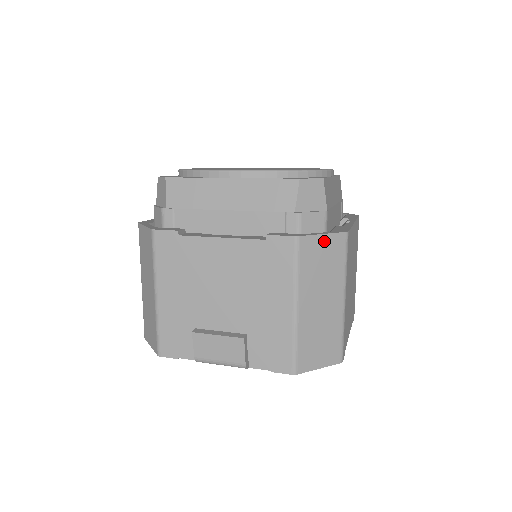
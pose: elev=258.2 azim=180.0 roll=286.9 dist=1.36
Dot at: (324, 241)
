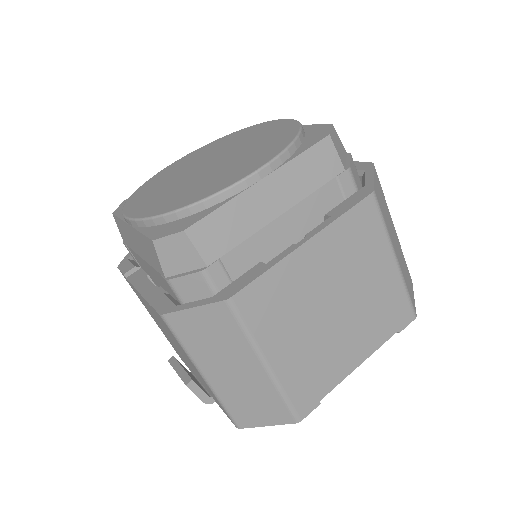
Dot at: (198, 314)
